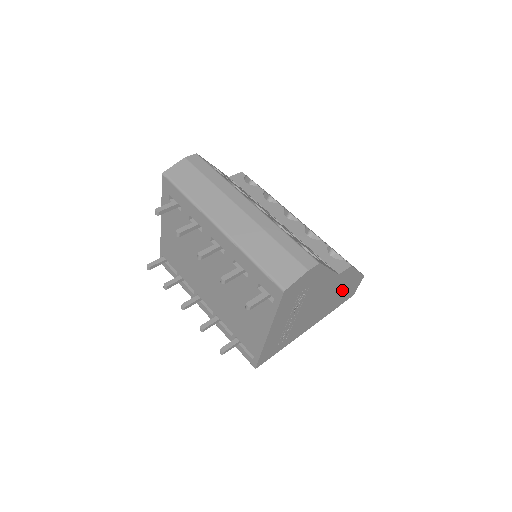
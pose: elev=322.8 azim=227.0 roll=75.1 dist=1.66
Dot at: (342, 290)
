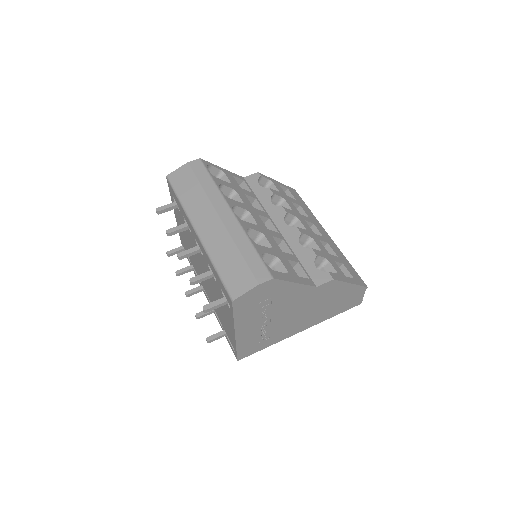
Dot at: (335, 299)
